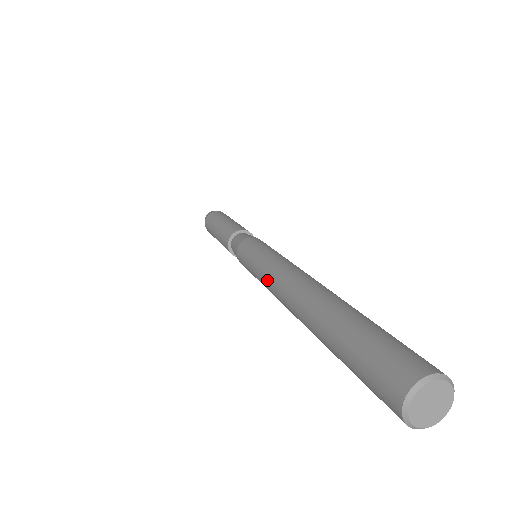
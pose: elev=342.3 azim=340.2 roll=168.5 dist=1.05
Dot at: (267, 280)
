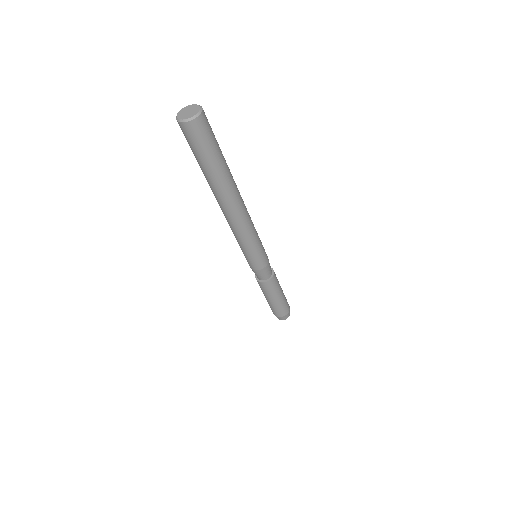
Dot at: occluded
